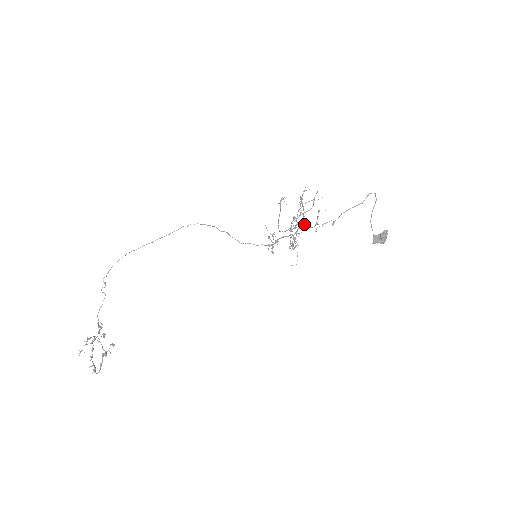
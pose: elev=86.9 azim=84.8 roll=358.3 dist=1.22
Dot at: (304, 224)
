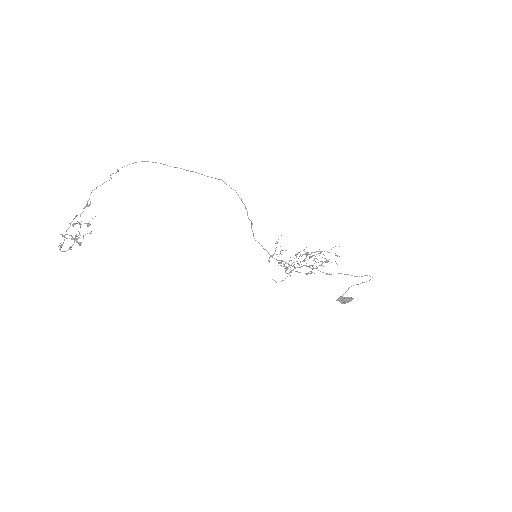
Dot at: (310, 271)
